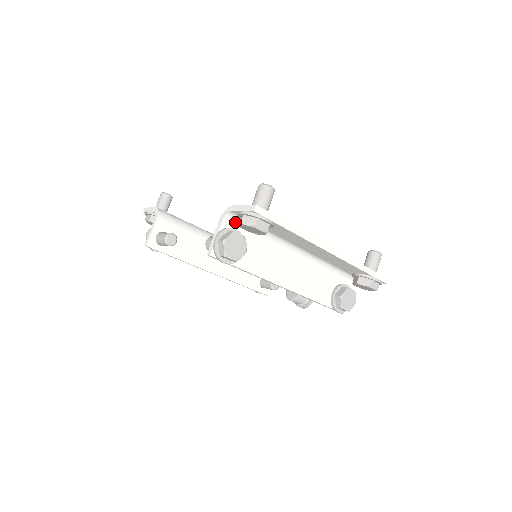
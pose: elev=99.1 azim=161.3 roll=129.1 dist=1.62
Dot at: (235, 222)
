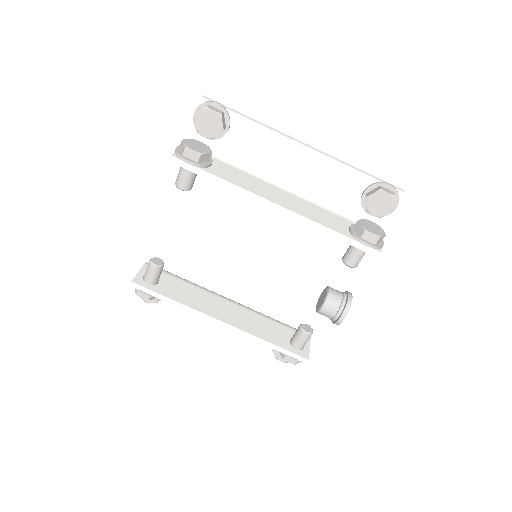
Dot at: occluded
